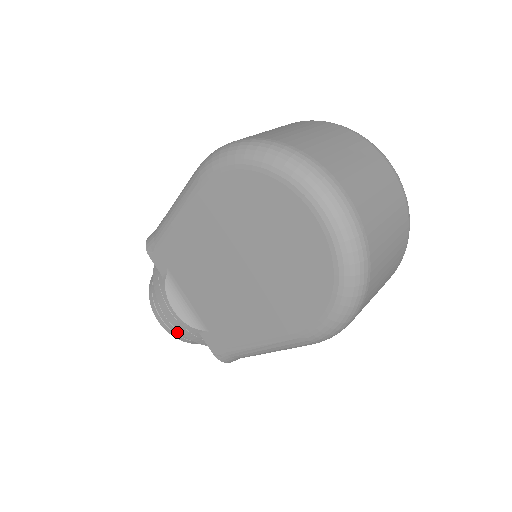
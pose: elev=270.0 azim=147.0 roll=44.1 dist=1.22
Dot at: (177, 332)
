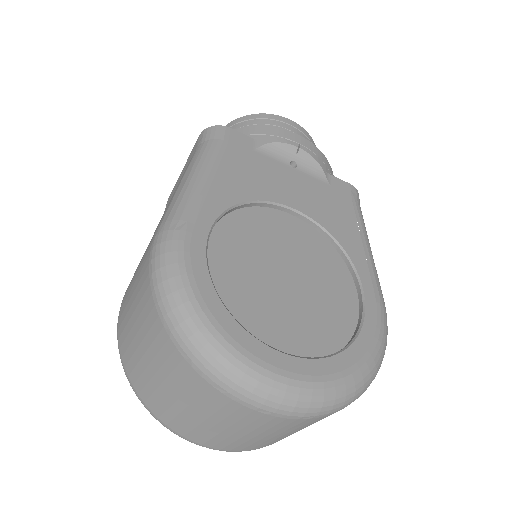
Dot at: occluded
